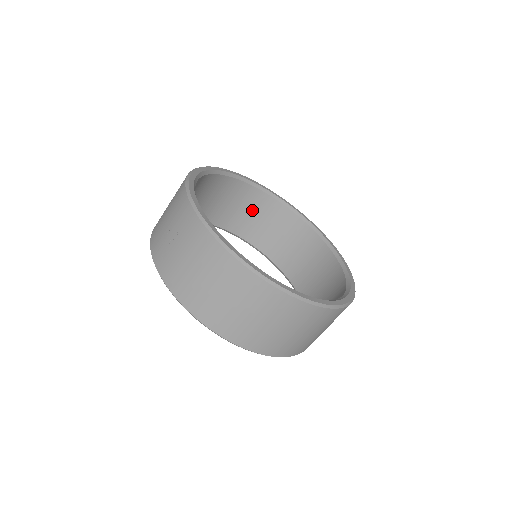
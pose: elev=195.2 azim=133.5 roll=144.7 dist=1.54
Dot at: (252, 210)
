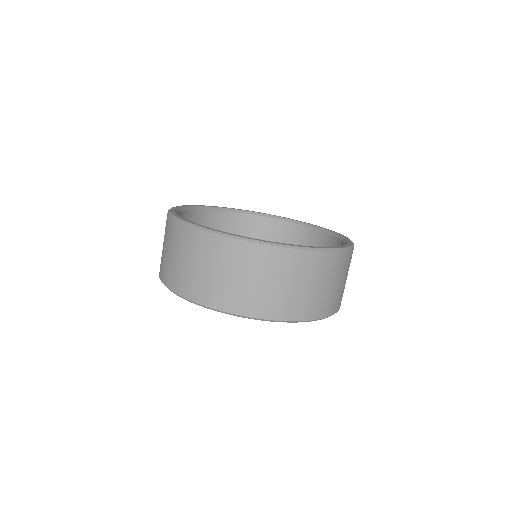
Dot at: (258, 236)
